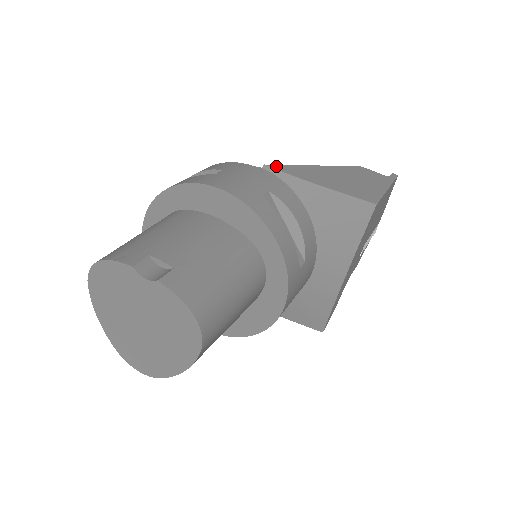
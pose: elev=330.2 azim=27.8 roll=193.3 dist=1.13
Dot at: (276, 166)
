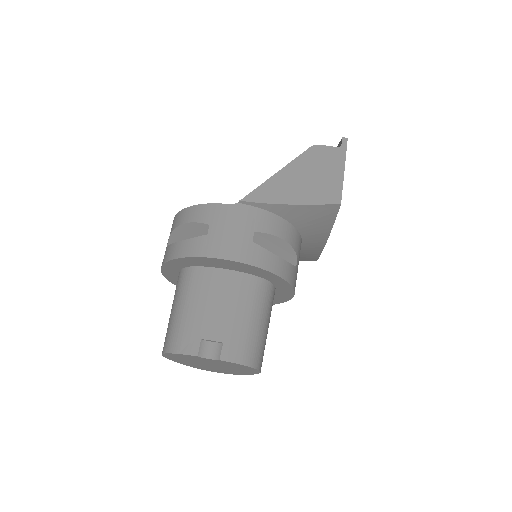
Dot at: (249, 197)
